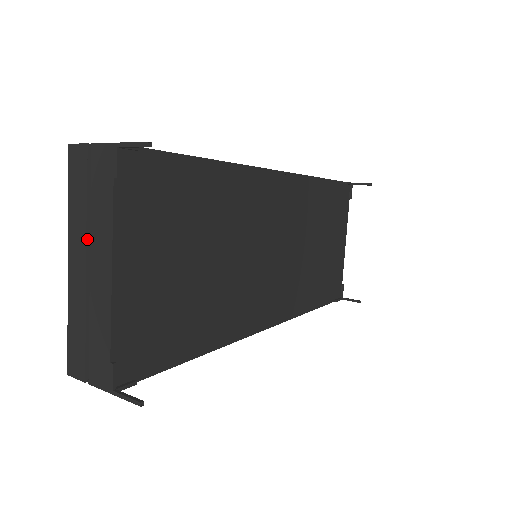
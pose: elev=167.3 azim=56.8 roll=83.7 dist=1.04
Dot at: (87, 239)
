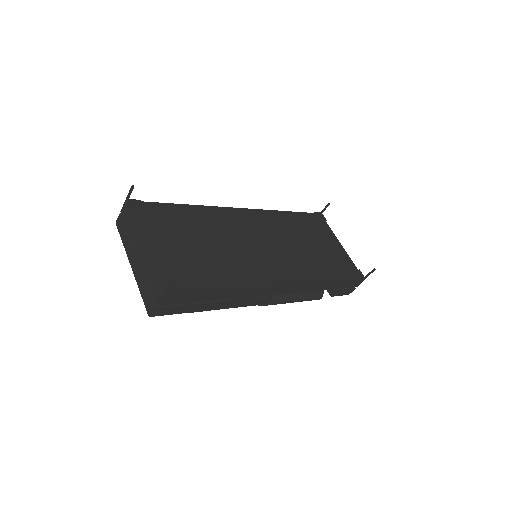
Dot at: (132, 247)
